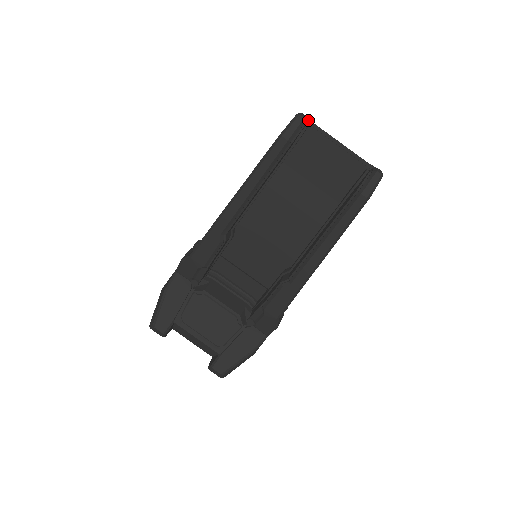
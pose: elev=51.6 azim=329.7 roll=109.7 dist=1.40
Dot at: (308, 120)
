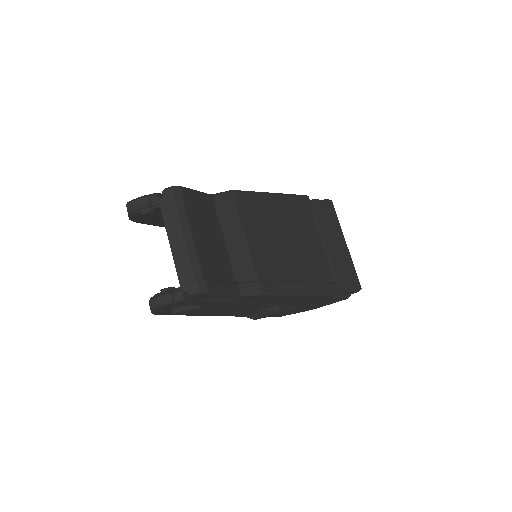
Dot at: (165, 199)
